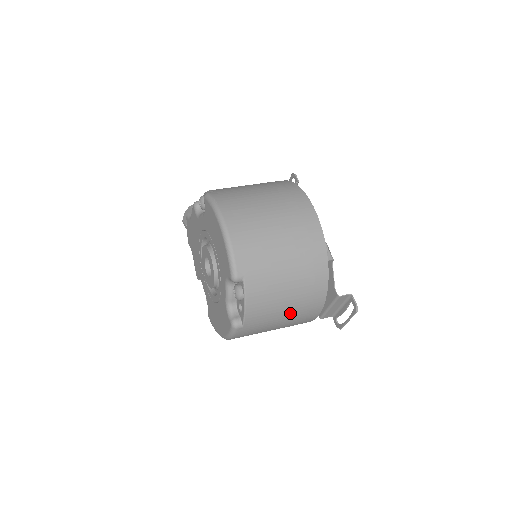
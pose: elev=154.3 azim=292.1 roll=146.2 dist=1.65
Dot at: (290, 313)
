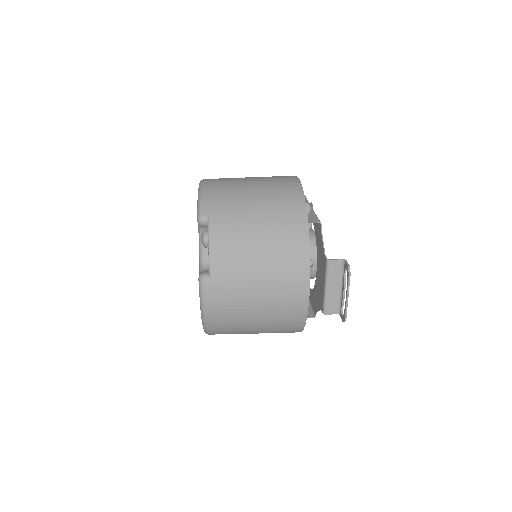
Dot at: (267, 272)
